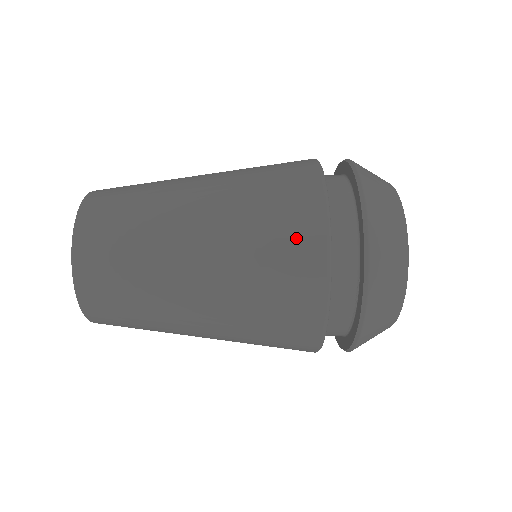
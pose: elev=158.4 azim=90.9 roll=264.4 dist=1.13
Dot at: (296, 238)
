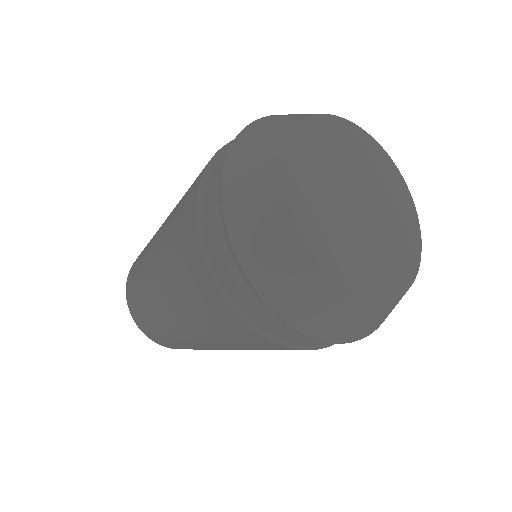
Dot at: occluded
